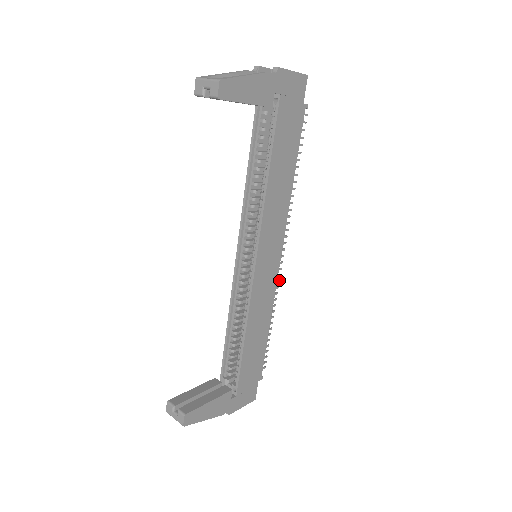
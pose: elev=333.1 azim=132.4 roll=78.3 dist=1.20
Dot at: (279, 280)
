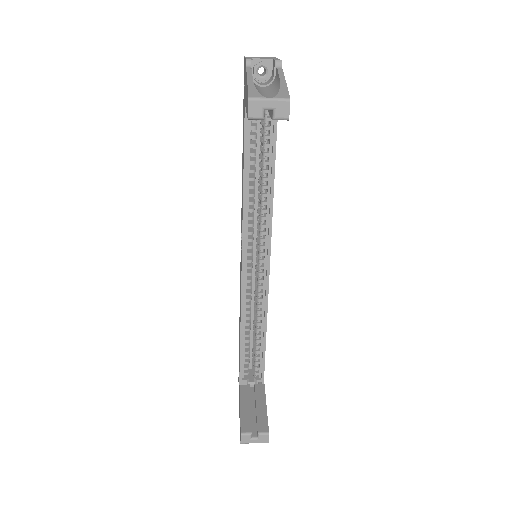
Dot at: occluded
